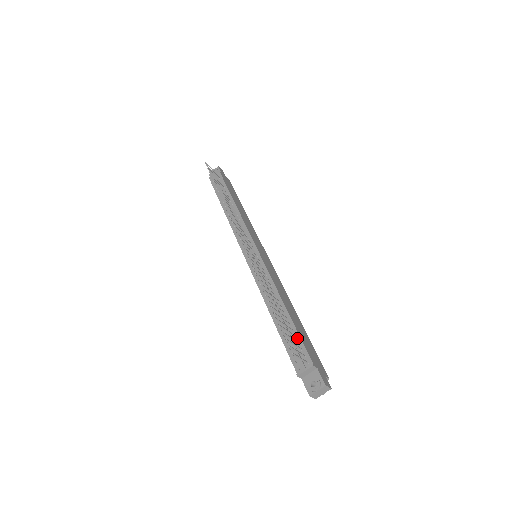
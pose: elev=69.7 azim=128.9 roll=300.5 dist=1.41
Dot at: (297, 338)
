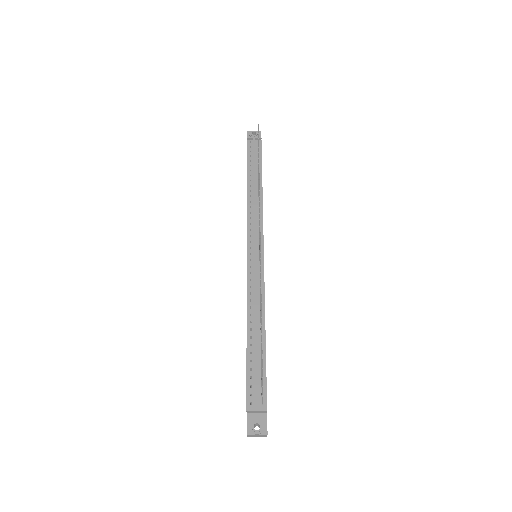
Dot at: (263, 372)
